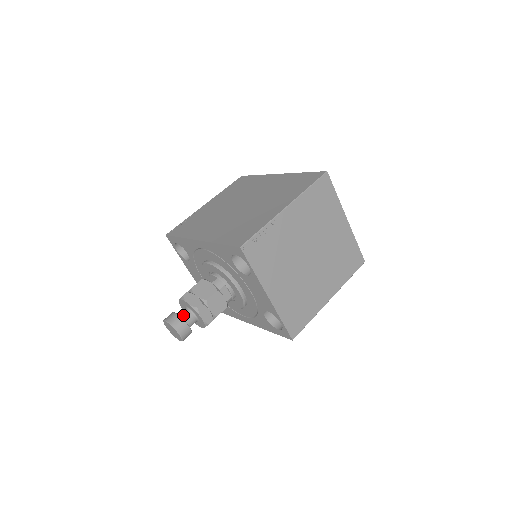
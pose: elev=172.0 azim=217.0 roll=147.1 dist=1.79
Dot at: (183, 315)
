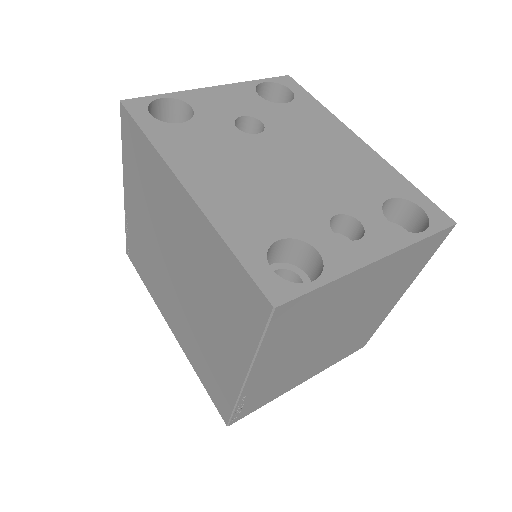
Dot at: occluded
